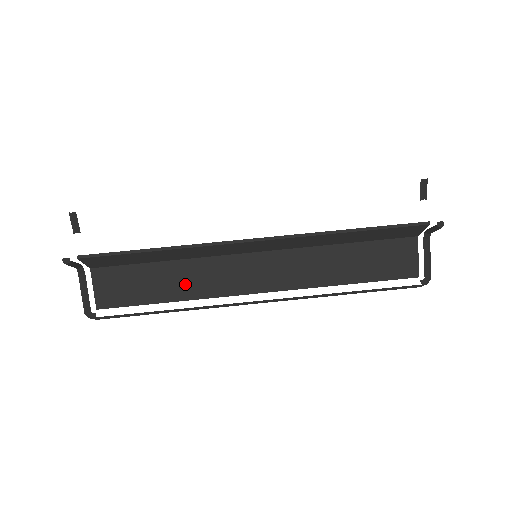
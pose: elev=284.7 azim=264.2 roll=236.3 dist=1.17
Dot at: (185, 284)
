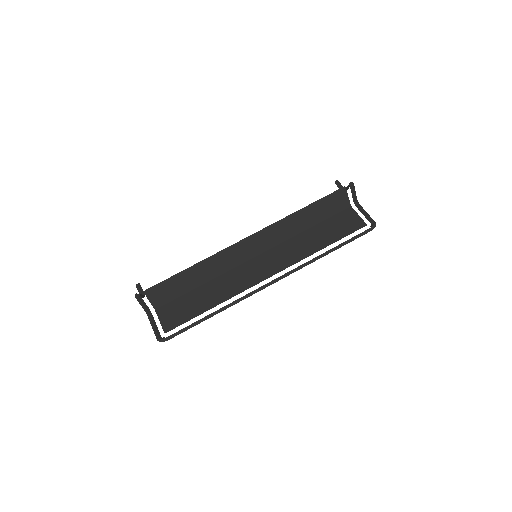
Dot at: (218, 293)
